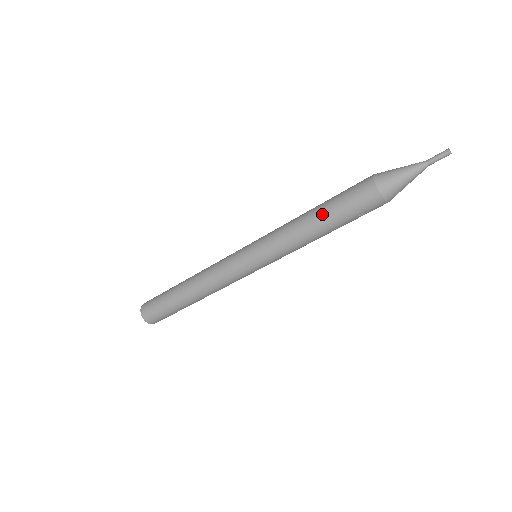
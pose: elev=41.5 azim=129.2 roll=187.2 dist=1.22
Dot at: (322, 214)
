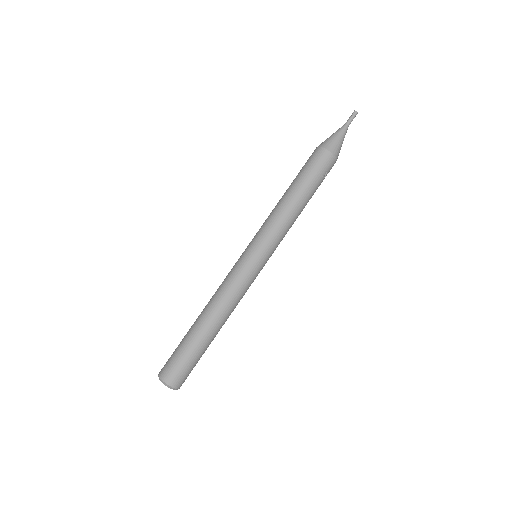
Dot at: (300, 188)
